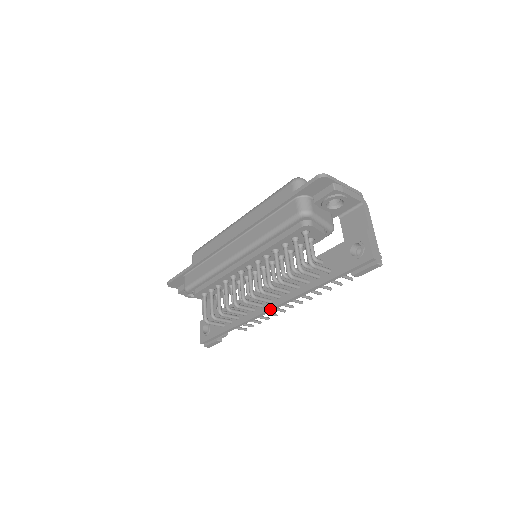
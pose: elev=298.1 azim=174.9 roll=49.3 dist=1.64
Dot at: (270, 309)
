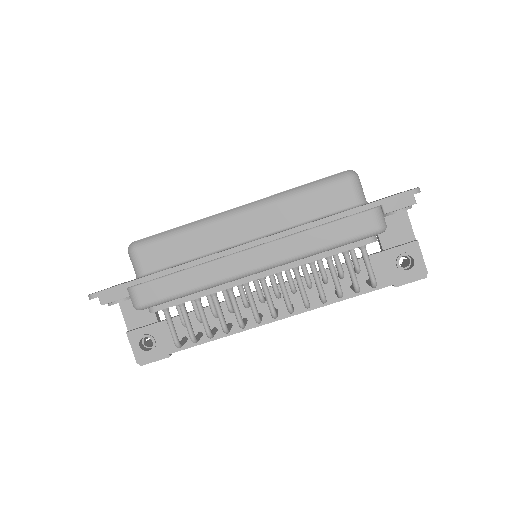
Dot at: (276, 320)
